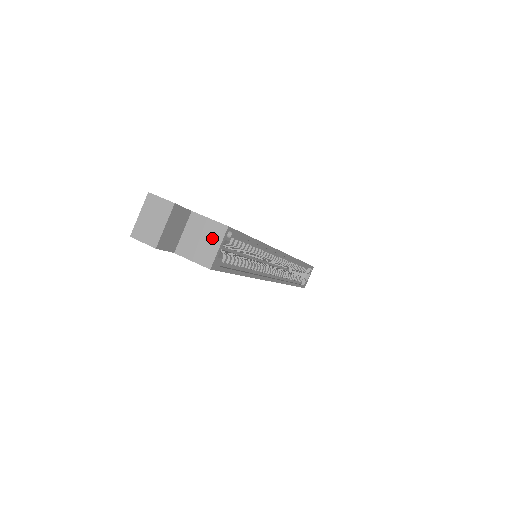
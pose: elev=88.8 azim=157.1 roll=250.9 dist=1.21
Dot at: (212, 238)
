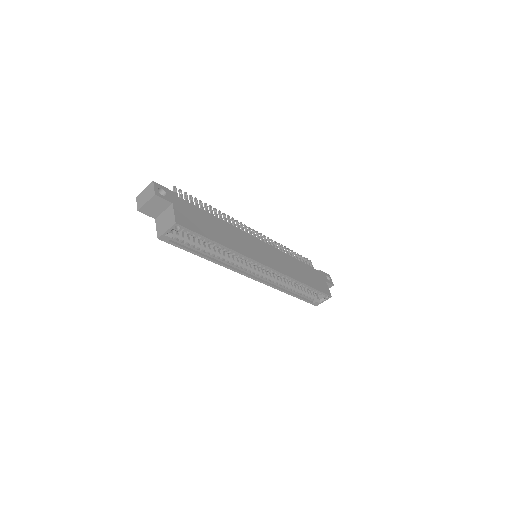
Dot at: (168, 224)
